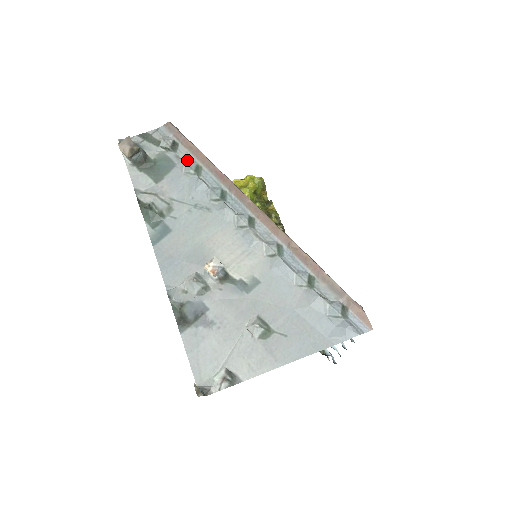
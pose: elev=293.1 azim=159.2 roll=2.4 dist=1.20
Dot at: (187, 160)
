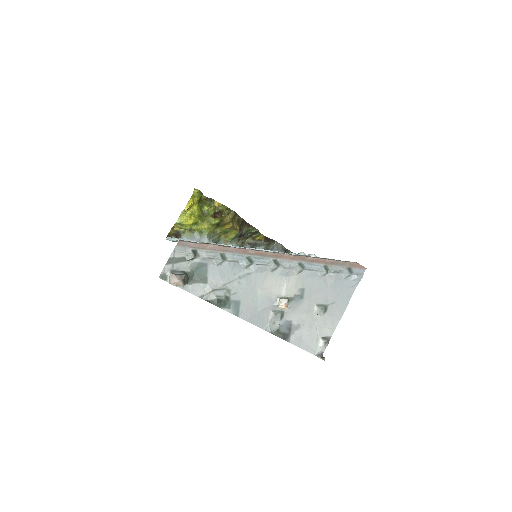
Dot at: (211, 256)
